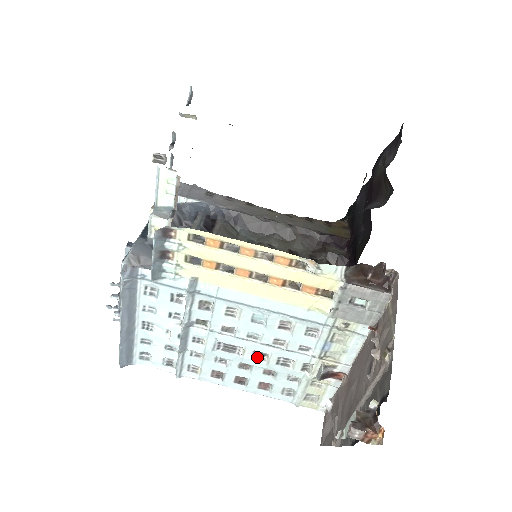
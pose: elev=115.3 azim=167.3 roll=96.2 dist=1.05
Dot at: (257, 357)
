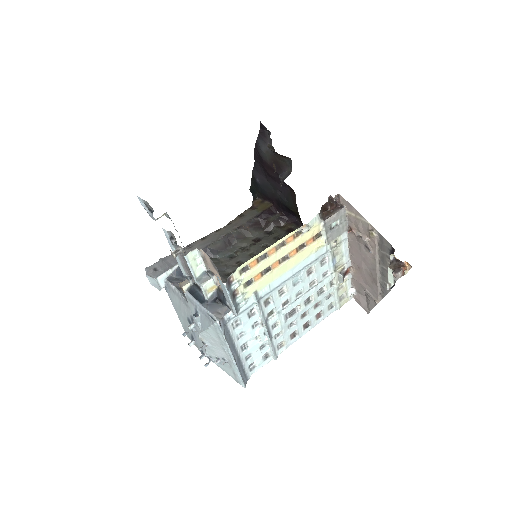
Dot at: (307, 303)
